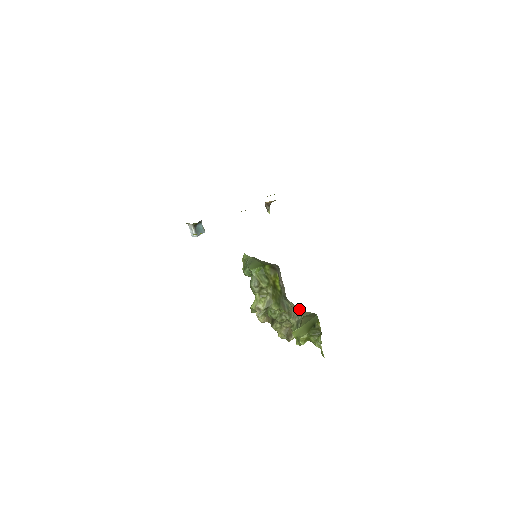
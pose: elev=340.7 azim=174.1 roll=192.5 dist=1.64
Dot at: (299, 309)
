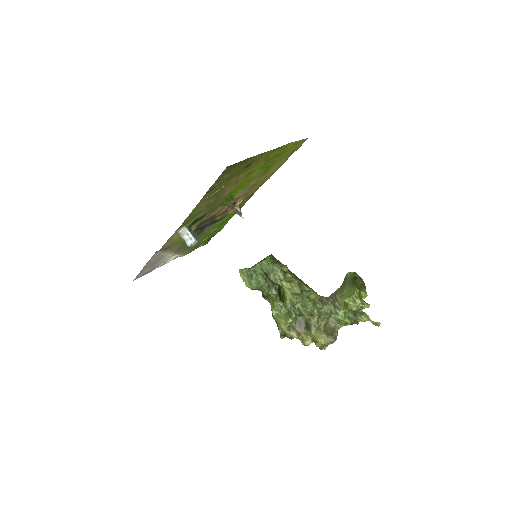
Dot at: (323, 297)
